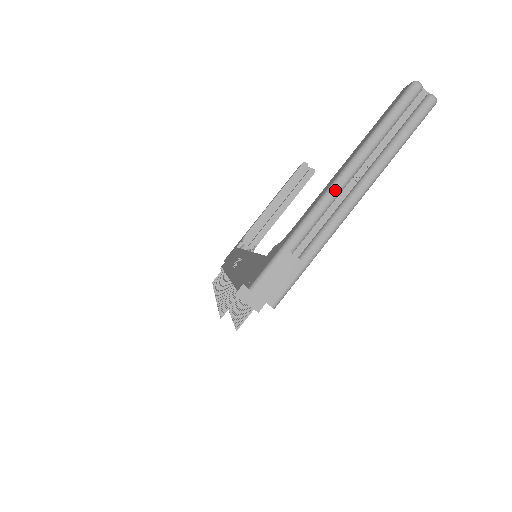
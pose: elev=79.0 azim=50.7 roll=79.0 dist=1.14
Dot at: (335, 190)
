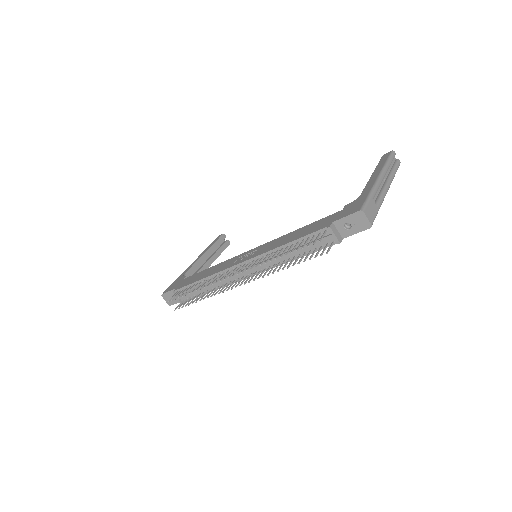
Dot at: (381, 179)
